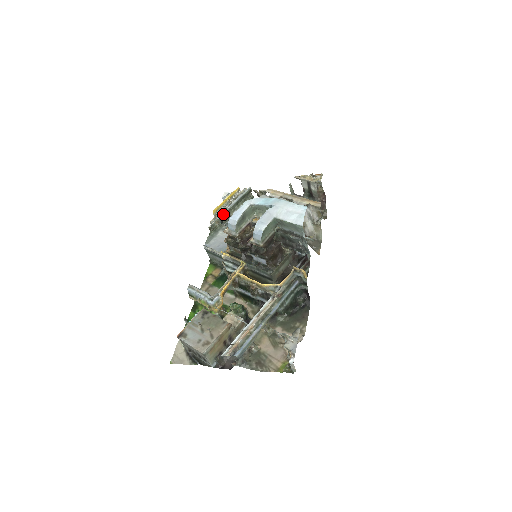
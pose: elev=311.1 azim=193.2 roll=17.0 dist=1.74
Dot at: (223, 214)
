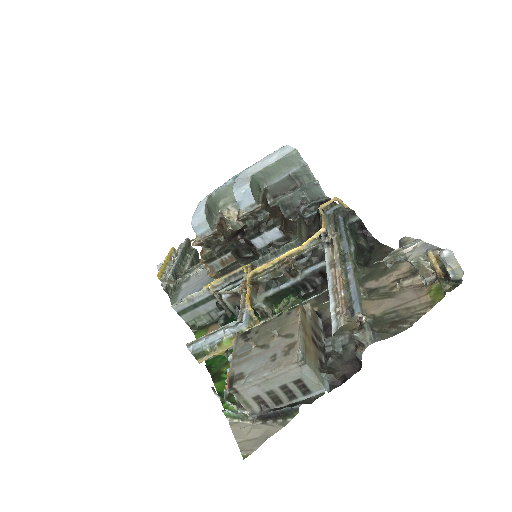
Dot at: (173, 269)
